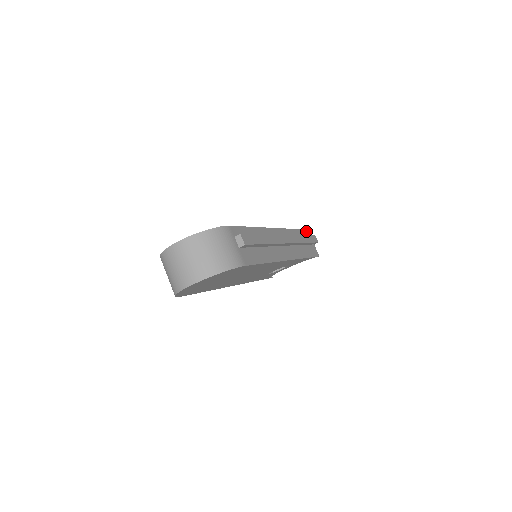
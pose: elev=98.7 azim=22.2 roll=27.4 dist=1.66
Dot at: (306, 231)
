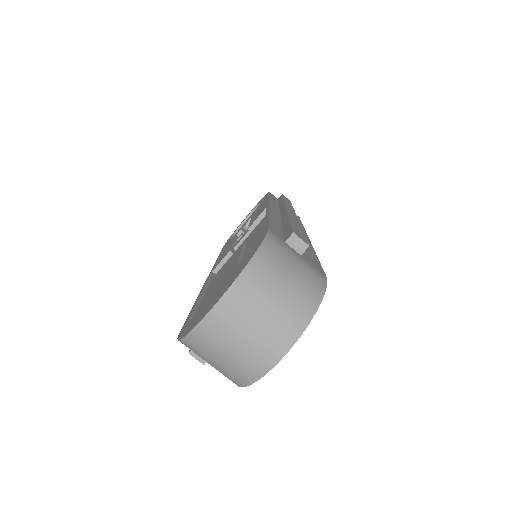
Dot at: (271, 194)
